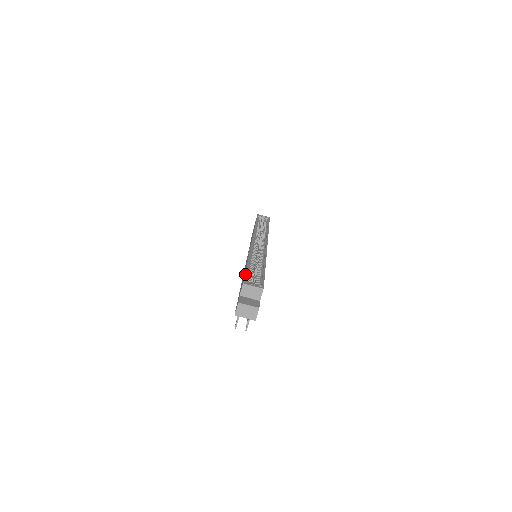
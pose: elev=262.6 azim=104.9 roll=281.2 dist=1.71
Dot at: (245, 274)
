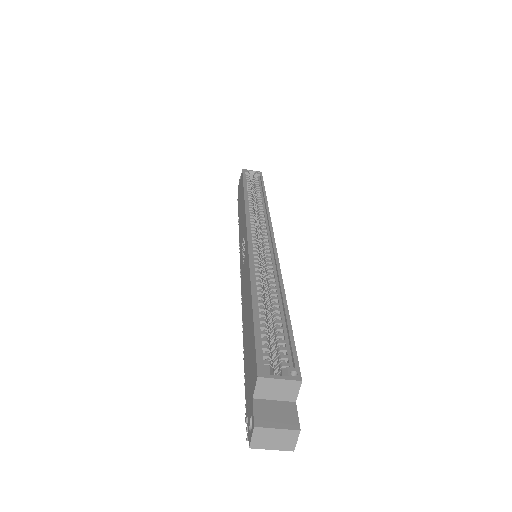
Dot at: (255, 340)
